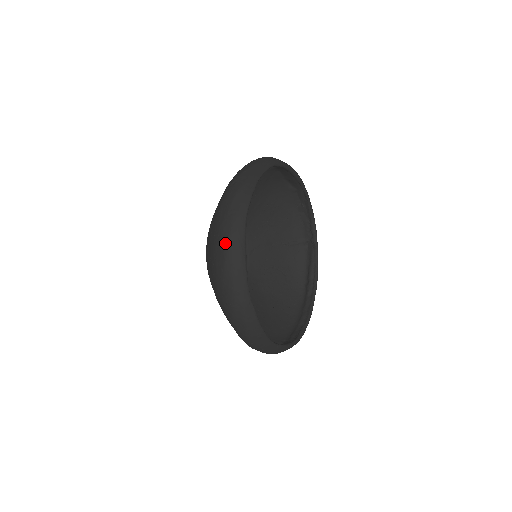
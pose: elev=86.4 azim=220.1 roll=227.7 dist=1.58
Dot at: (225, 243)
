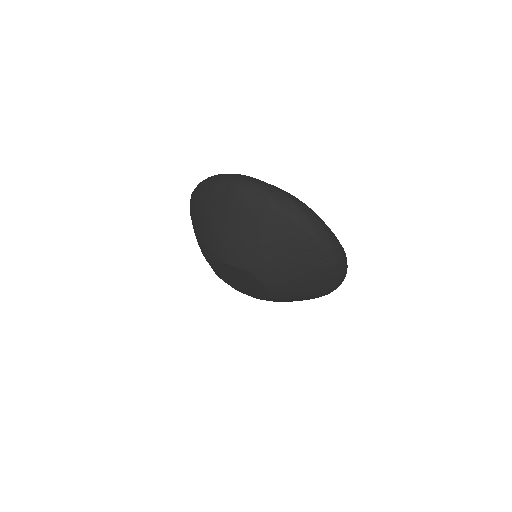
Dot at: (222, 180)
